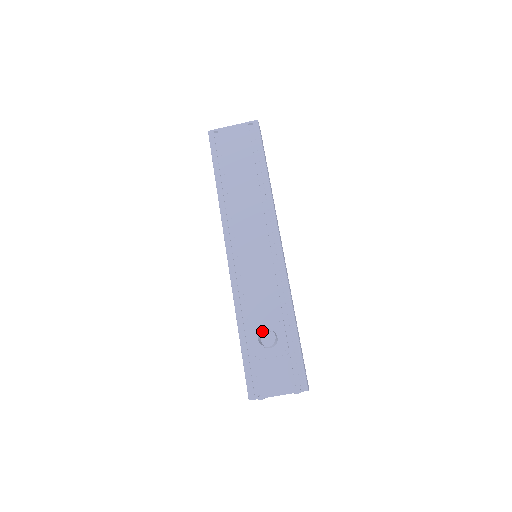
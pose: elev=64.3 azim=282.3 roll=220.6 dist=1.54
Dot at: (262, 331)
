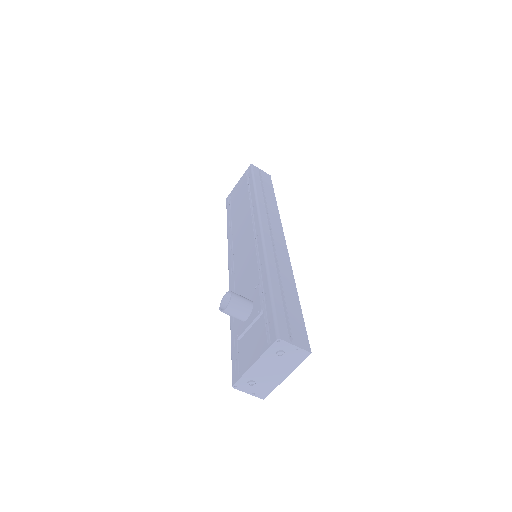
Dot at: occluded
